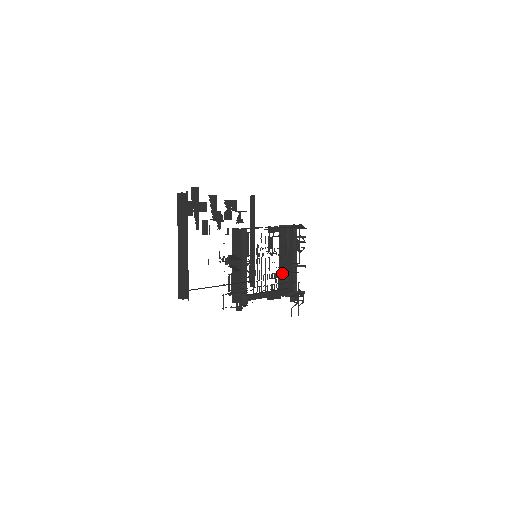
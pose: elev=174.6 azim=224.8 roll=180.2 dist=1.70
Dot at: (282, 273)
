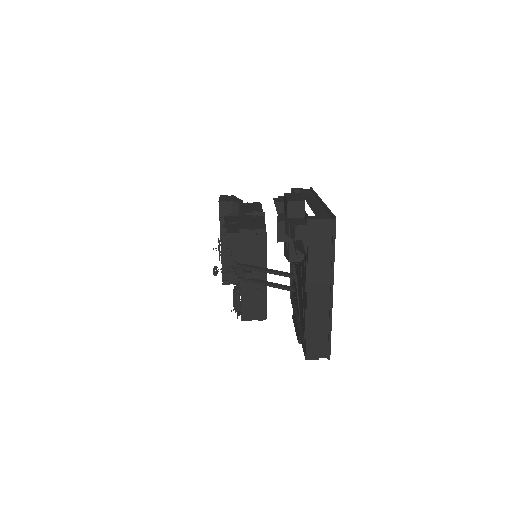
Dot at: occluded
